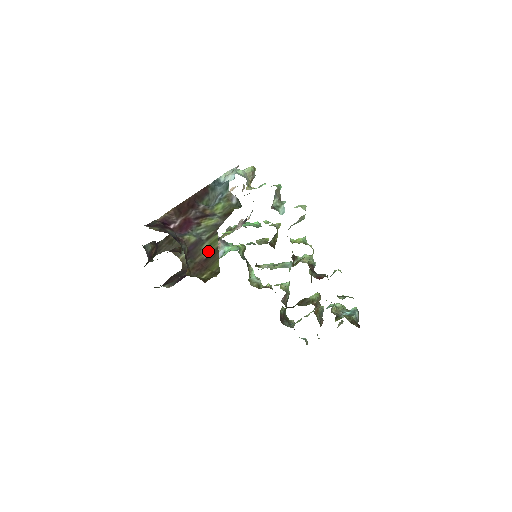
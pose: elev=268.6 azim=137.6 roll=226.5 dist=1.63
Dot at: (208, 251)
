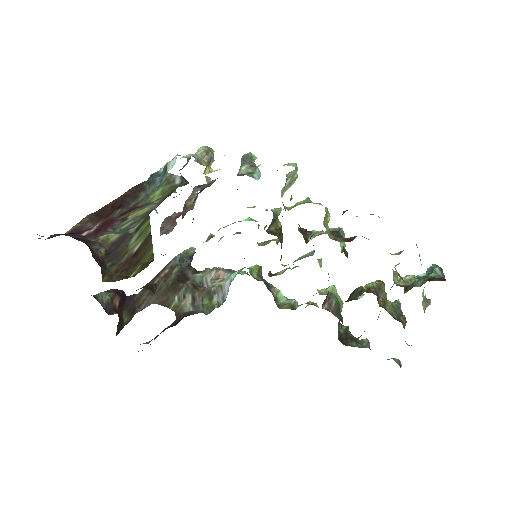
Dot at: (138, 243)
